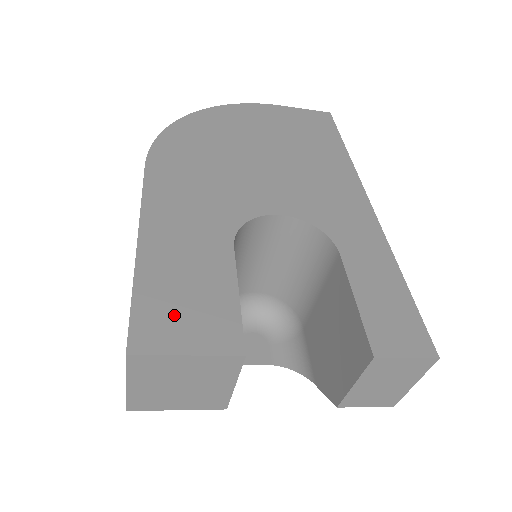
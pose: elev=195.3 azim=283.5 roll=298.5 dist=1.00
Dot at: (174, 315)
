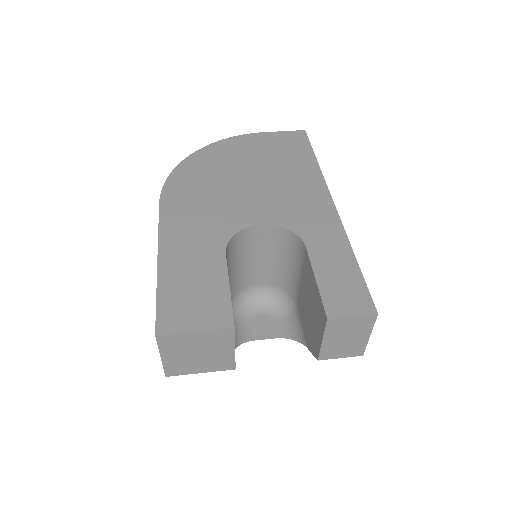
Dot at: (185, 307)
